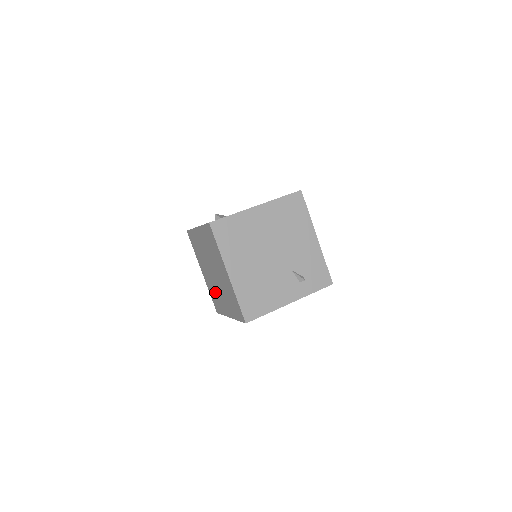
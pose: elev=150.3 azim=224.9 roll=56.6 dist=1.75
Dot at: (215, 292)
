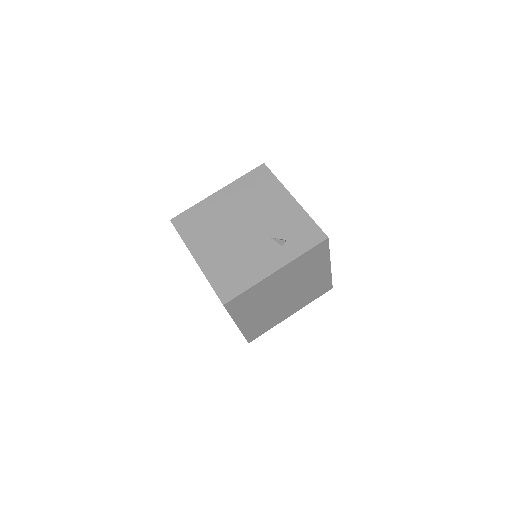
Dot at: occluded
